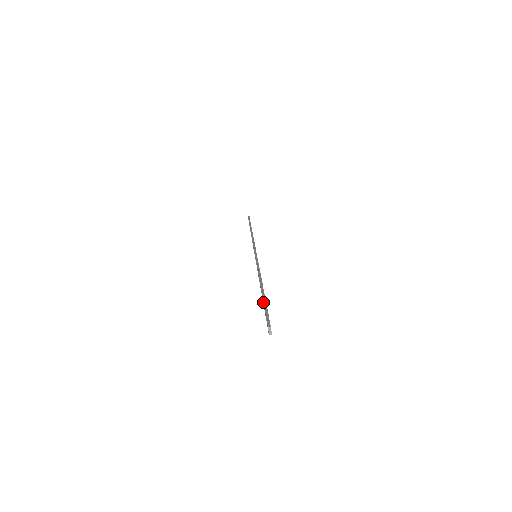
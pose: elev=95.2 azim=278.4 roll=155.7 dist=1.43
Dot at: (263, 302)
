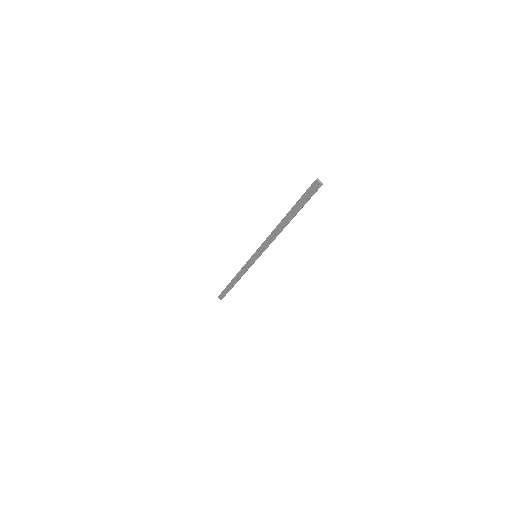
Dot at: (296, 202)
